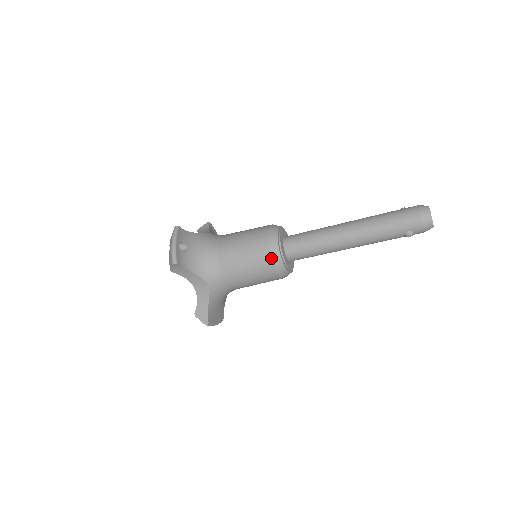
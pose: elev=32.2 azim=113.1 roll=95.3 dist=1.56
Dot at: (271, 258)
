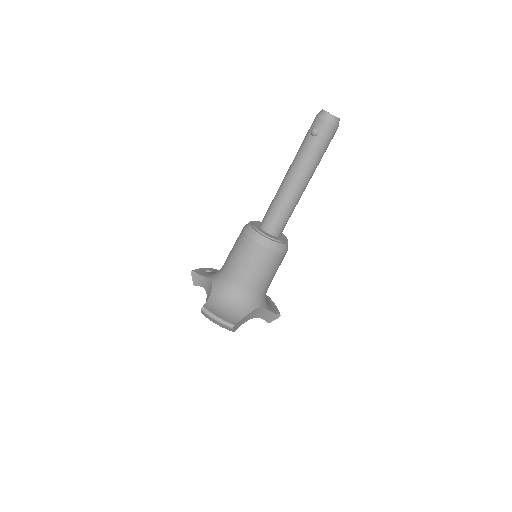
Dot at: (243, 228)
